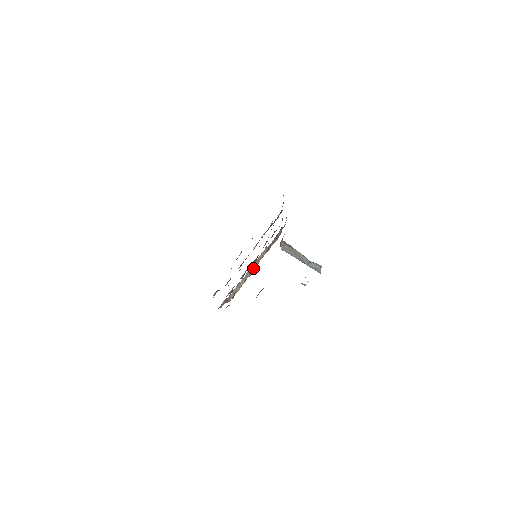
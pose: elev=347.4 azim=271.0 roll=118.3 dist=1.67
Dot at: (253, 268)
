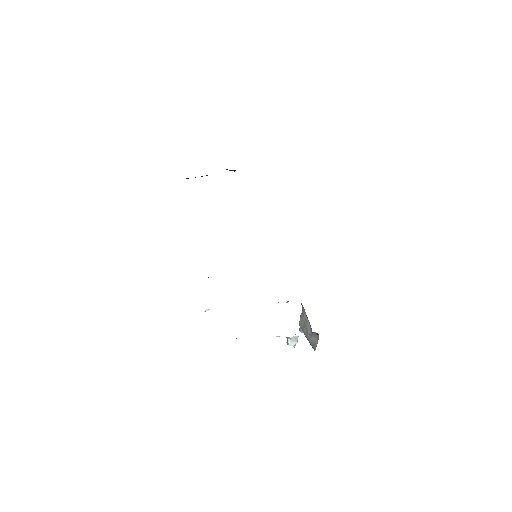
Dot at: occluded
